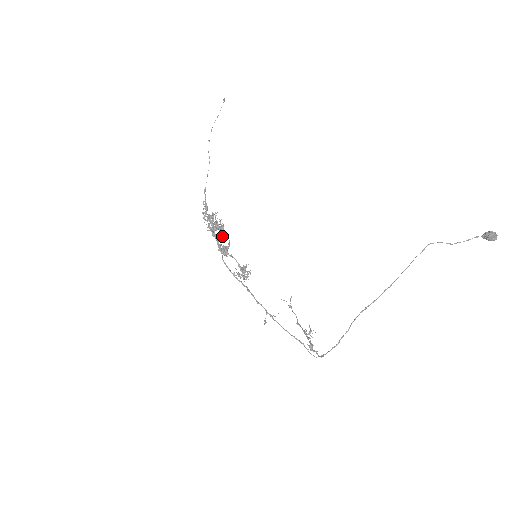
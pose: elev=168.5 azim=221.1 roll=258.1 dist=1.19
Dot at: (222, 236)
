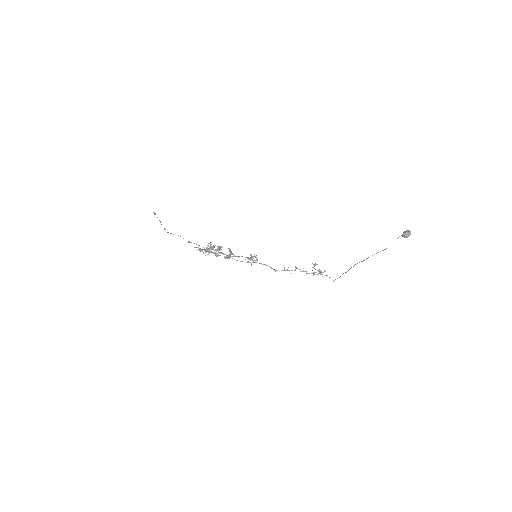
Dot at: (221, 247)
